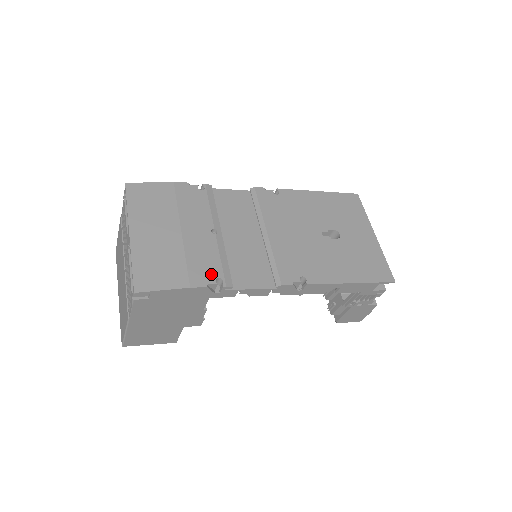
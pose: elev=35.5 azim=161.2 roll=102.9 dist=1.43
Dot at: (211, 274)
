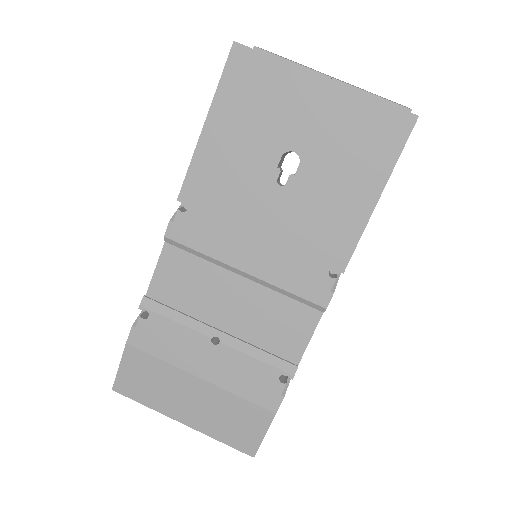
Dot at: (270, 382)
